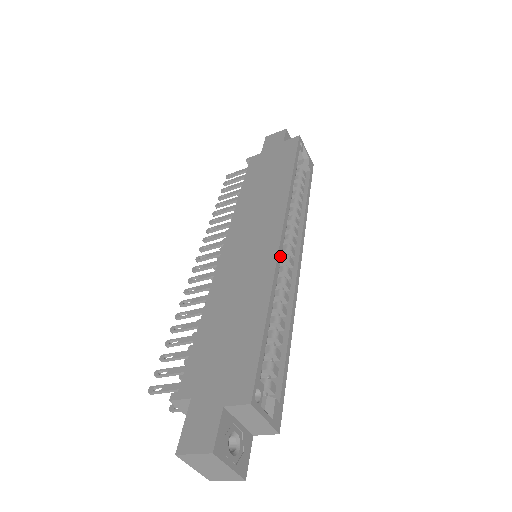
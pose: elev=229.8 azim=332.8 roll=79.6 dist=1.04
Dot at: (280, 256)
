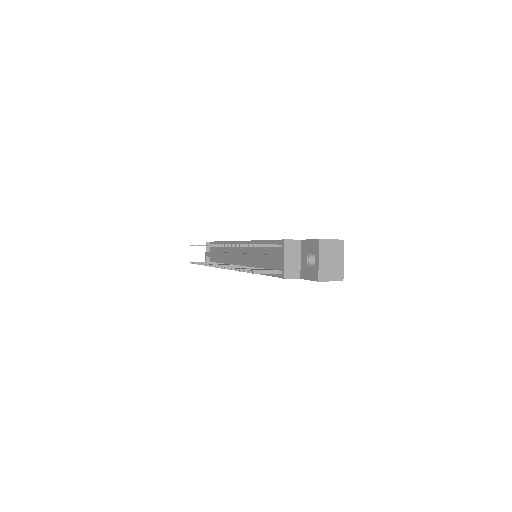
Dot at: occluded
